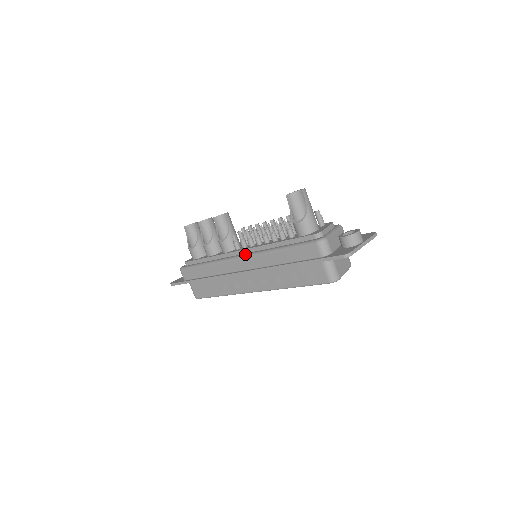
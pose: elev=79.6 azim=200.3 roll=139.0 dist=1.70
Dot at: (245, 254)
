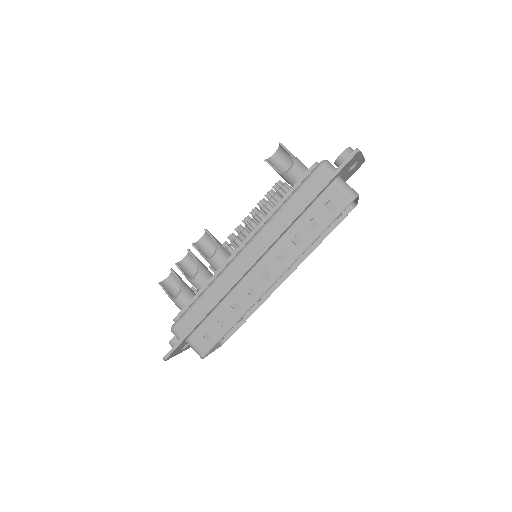
Dot at: (247, 242)
